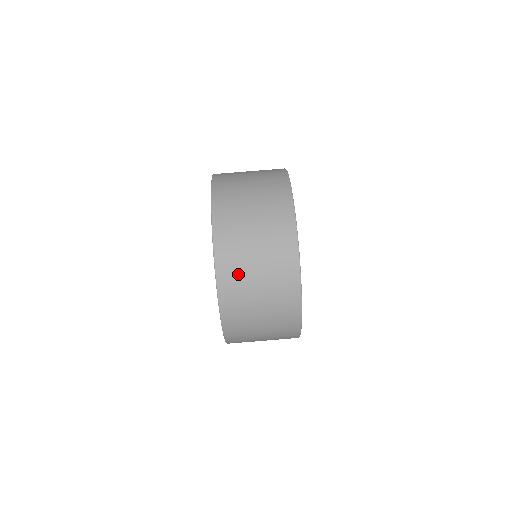
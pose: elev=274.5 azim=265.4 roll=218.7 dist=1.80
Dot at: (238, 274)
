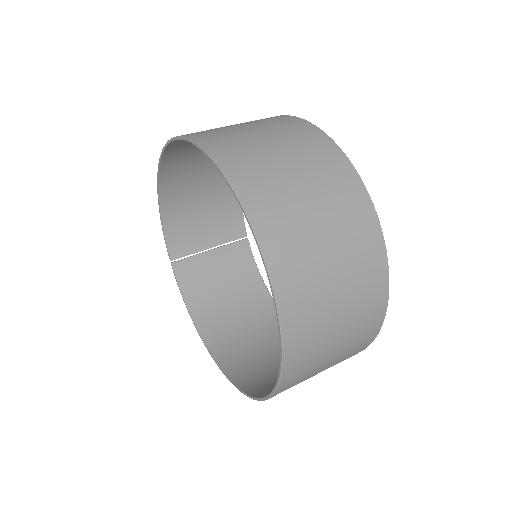
Dot at: (265, 177)
